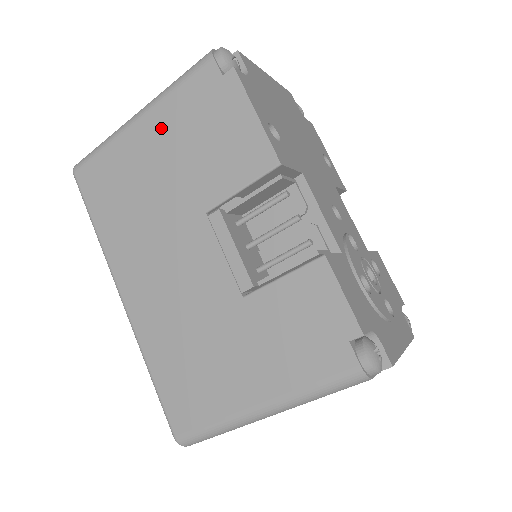
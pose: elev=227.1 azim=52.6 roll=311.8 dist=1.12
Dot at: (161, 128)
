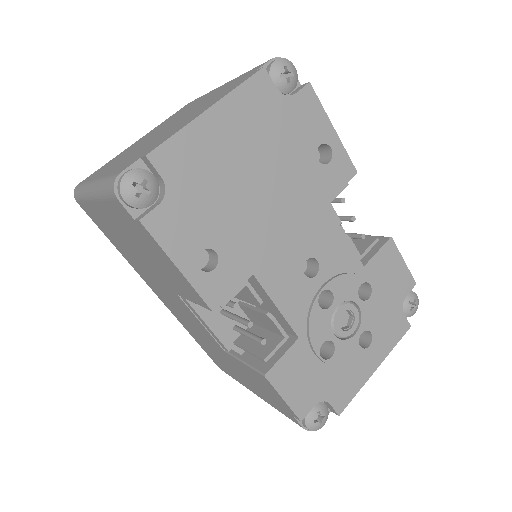
Dot at: (114, 220)
